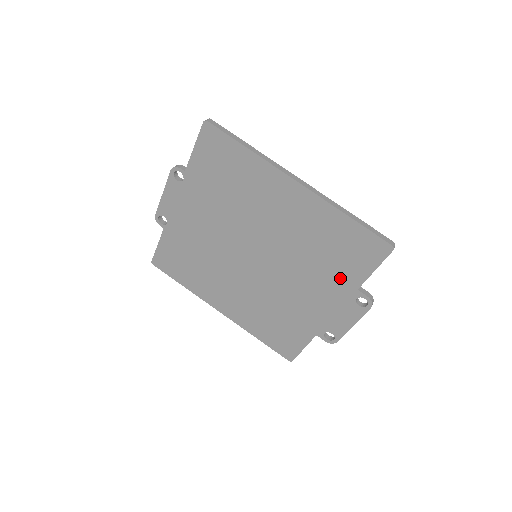
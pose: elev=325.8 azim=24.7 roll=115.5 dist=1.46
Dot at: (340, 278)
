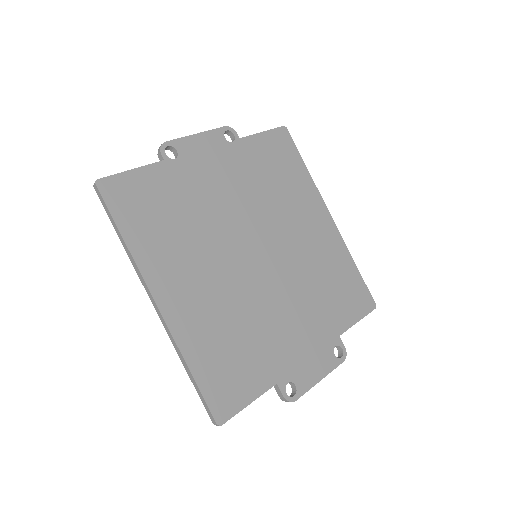
Dot at: (330, 317)
